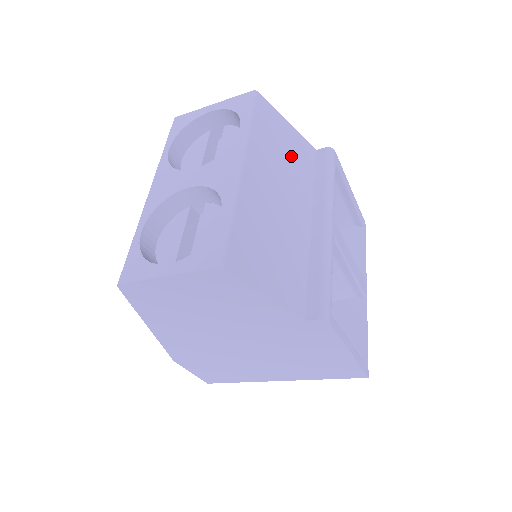
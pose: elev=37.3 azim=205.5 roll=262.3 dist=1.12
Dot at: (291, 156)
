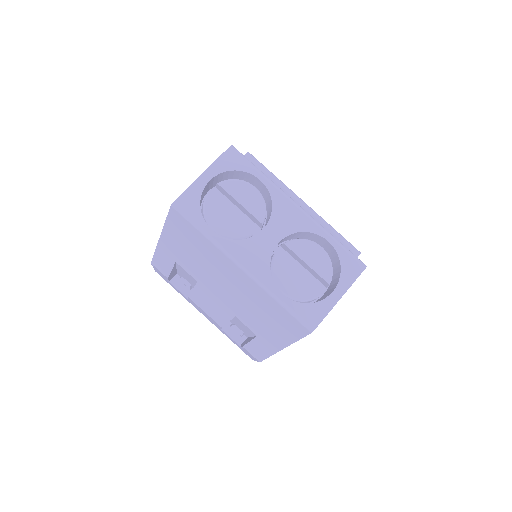
Dot at: occluded
